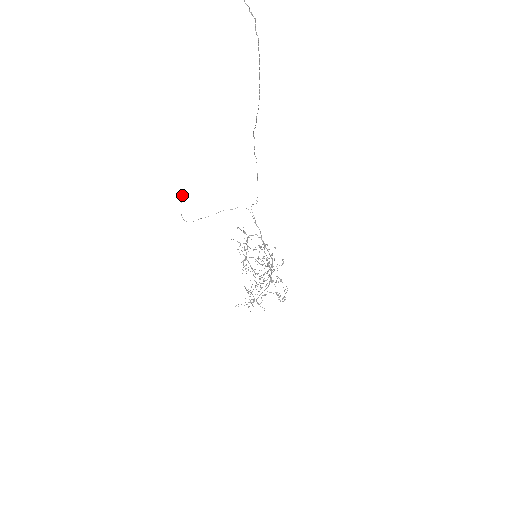
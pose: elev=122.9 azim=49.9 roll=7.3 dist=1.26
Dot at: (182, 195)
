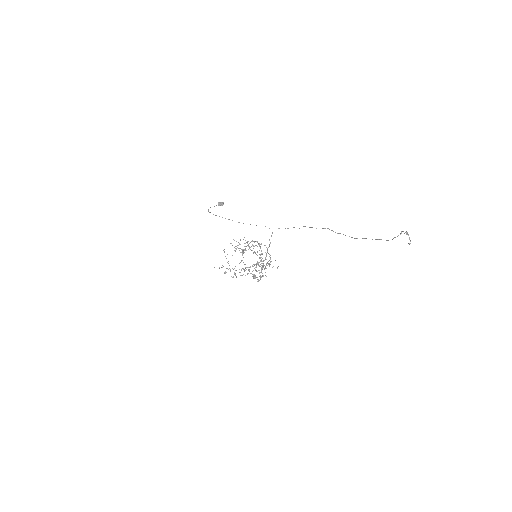
Dot at: occluded
